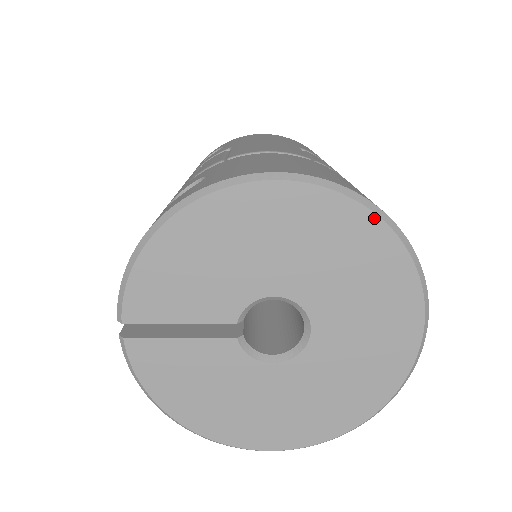
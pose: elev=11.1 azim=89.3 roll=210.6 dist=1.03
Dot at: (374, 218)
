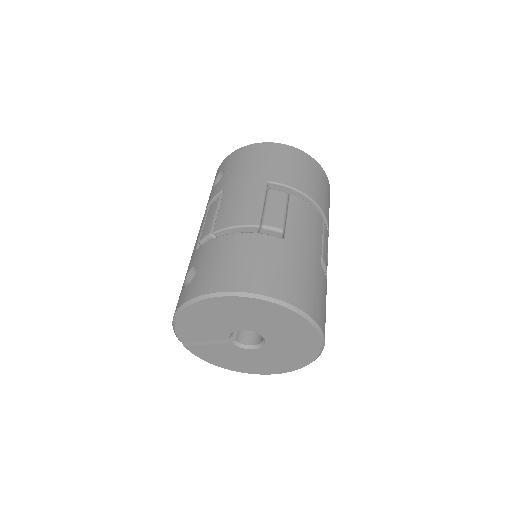
Dot at: (272, 304)
